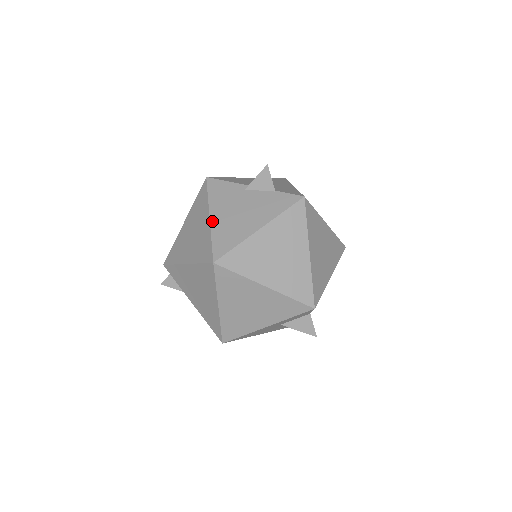
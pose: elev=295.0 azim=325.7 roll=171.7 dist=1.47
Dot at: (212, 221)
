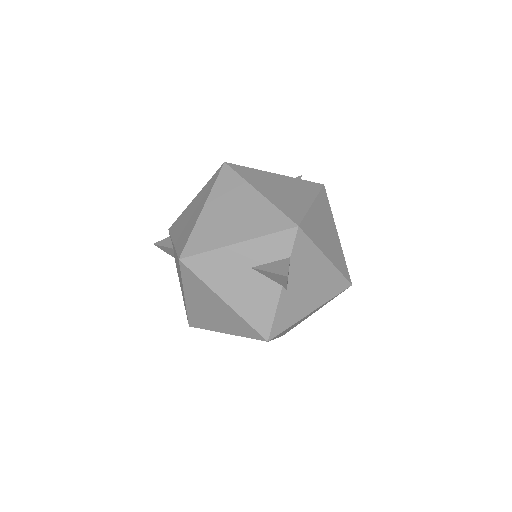
Dot at: occluded
